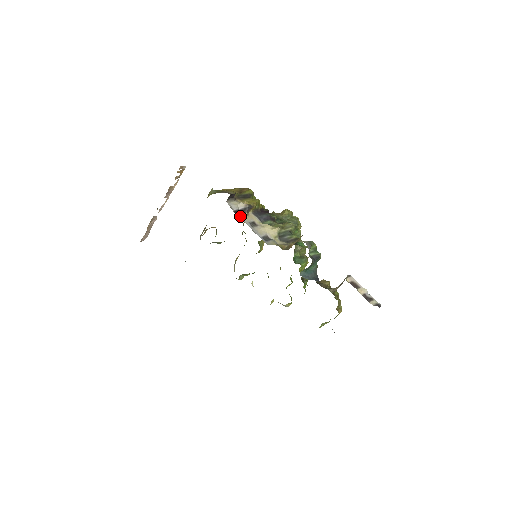
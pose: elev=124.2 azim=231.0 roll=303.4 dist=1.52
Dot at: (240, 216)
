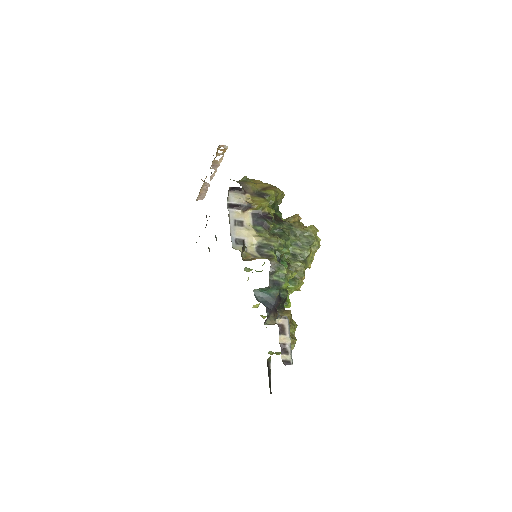
Dot at: (231, 210)
